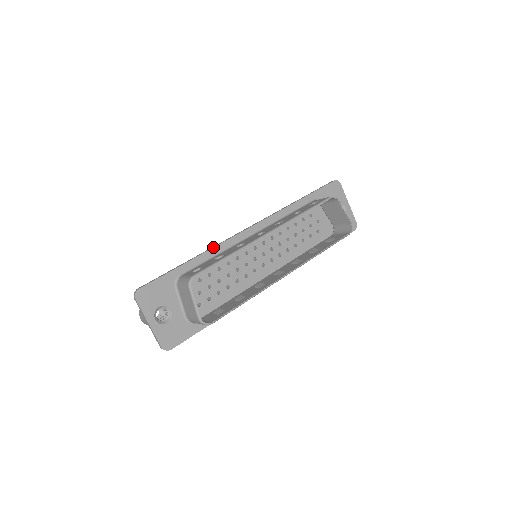
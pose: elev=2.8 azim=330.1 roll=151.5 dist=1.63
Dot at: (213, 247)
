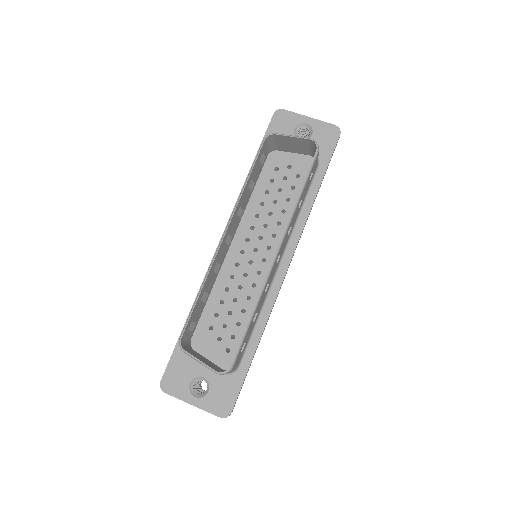
Dot at: (199, 289)
